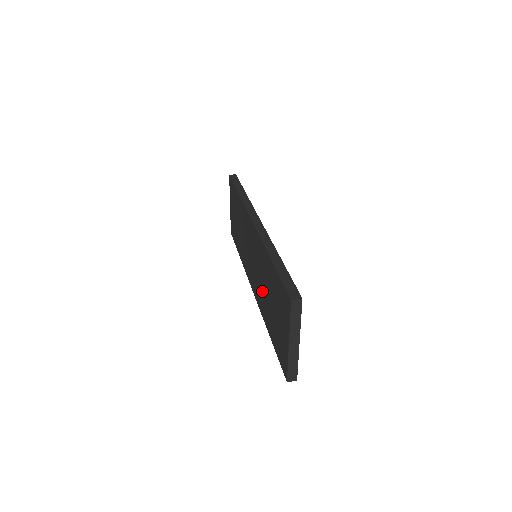
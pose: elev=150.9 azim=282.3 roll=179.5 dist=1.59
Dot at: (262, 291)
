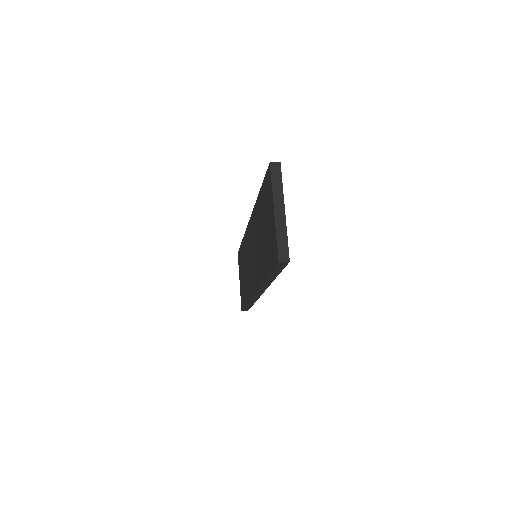
Dot at: (259, 254)
